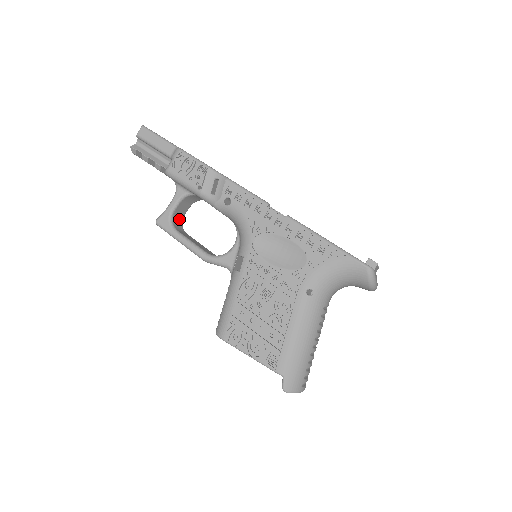
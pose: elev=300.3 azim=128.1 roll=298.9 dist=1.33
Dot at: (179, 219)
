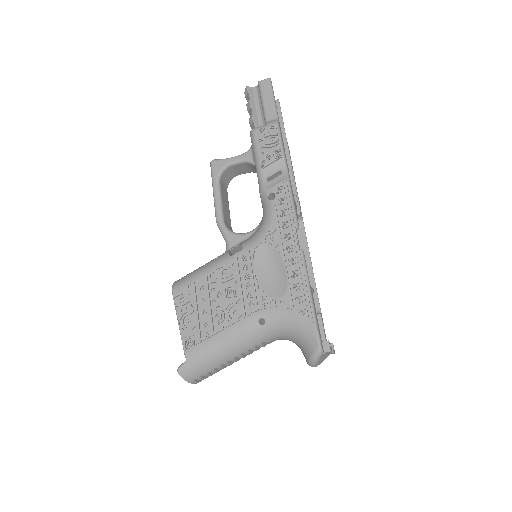
Dot at: (231, 174)
